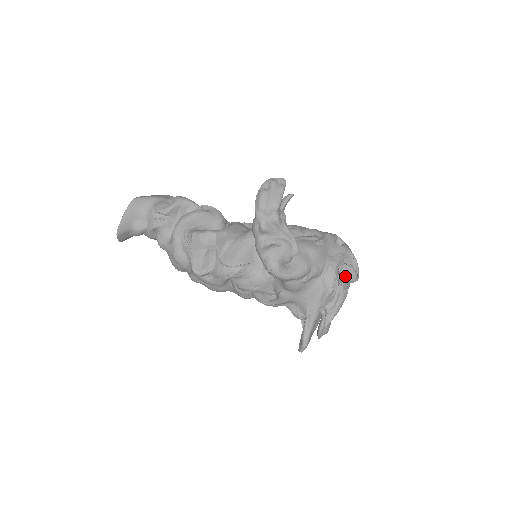
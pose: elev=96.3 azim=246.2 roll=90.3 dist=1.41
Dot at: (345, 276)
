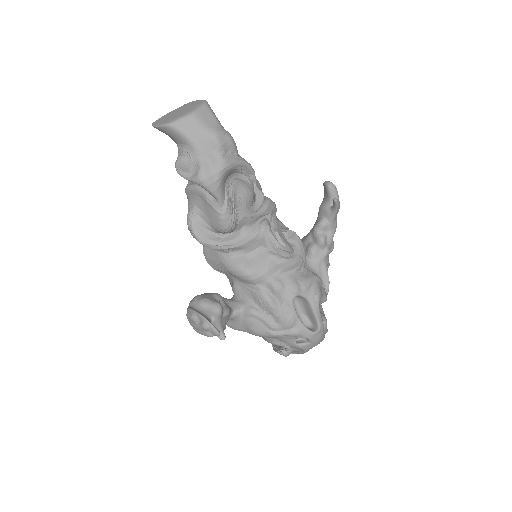
Dot at: (275, 350)
